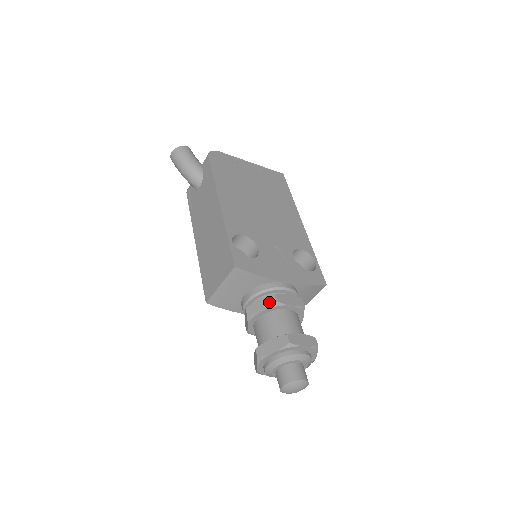
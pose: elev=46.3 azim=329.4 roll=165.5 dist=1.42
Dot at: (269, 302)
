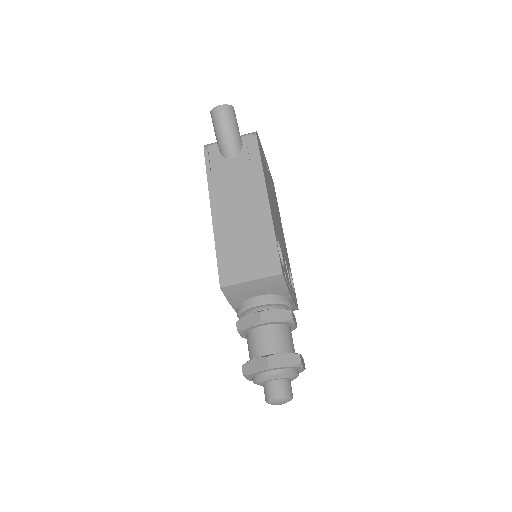
Dot at: (285, 316)
